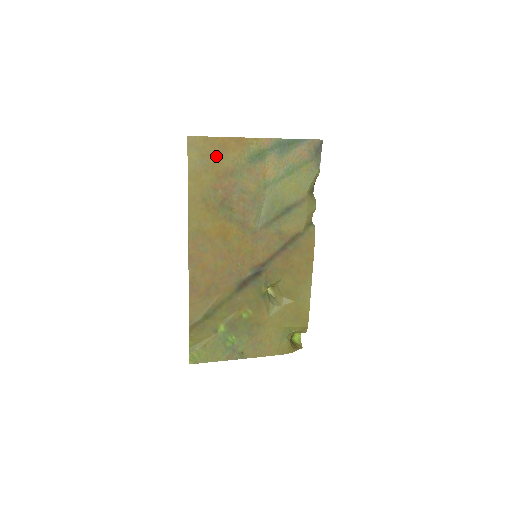
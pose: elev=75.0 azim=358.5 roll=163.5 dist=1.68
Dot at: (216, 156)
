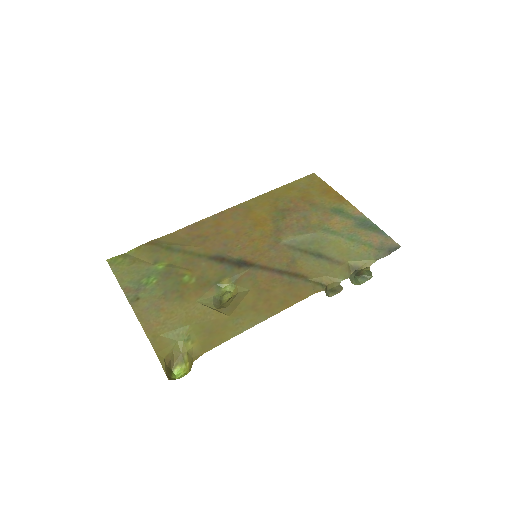
Dot at: (316, 191)
